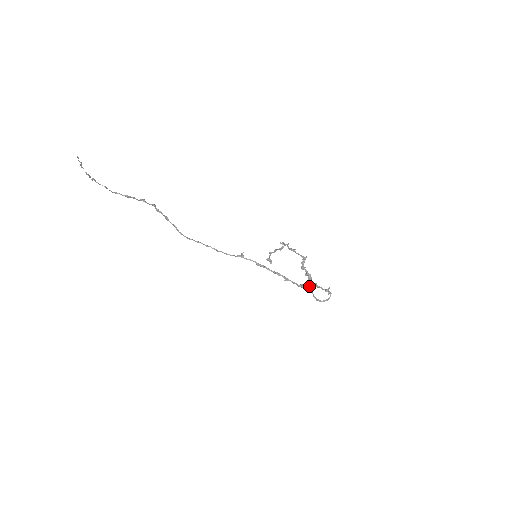
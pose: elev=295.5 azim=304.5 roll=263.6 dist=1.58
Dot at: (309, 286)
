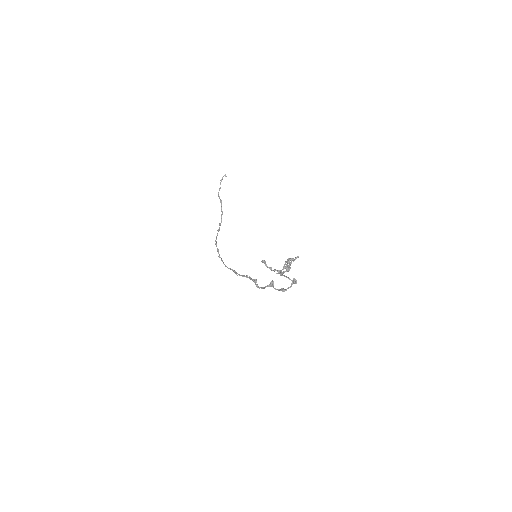
Dot at: (282, 272)
